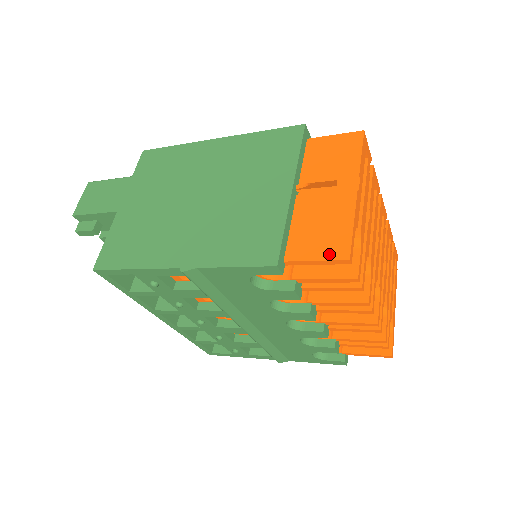
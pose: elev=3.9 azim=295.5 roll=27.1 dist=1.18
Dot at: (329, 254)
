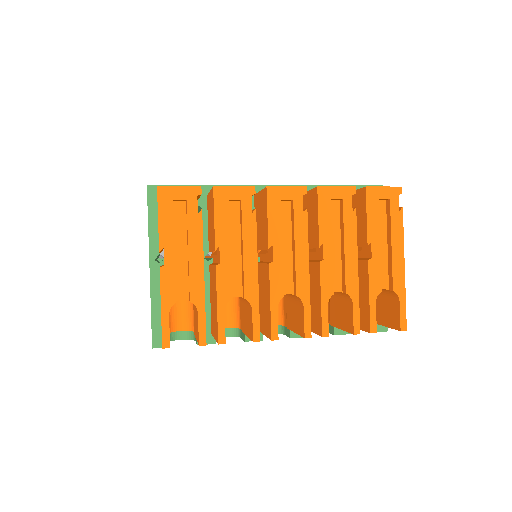
Dot at: occluded
